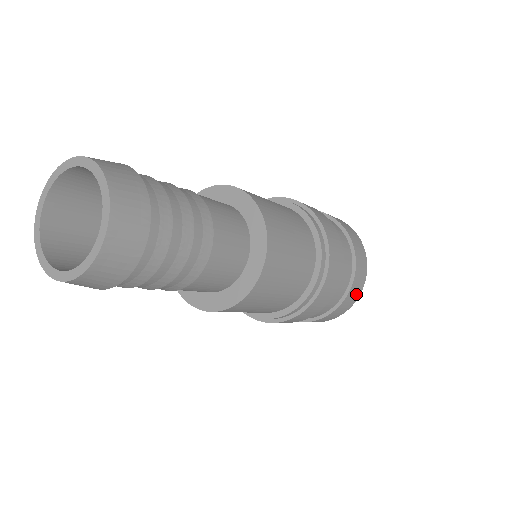
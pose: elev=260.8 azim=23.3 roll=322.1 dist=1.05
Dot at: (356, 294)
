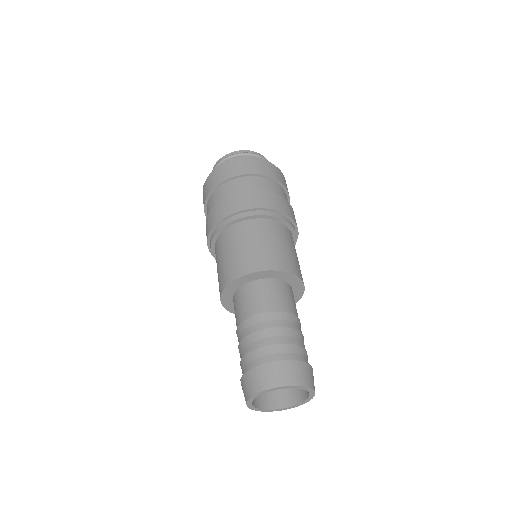
Dot at: occluded
